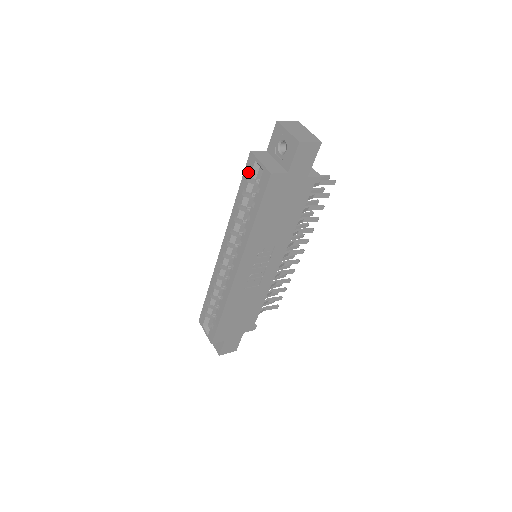
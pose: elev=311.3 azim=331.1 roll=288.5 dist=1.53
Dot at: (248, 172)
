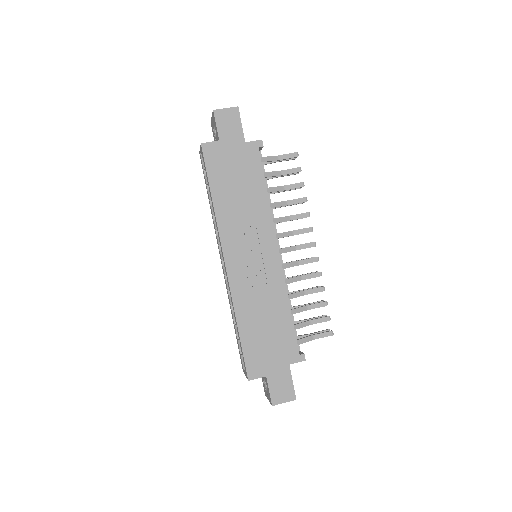
Dot at: (203, 168)
